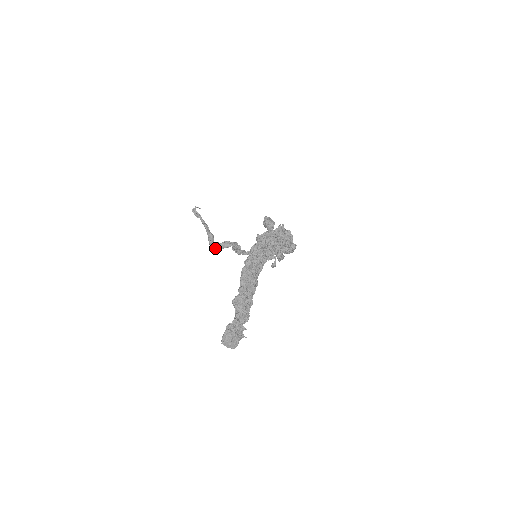
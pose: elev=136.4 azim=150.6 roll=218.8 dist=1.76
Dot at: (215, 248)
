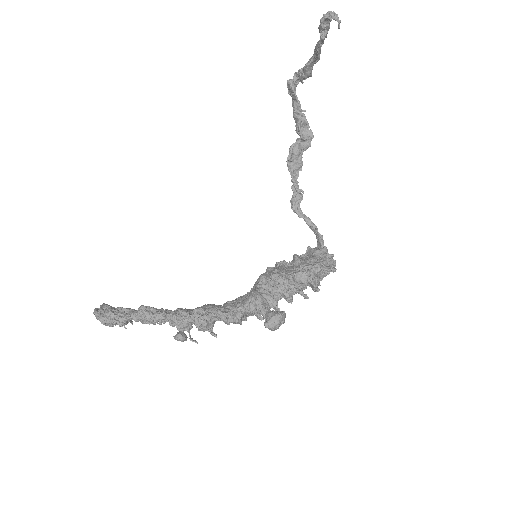
Dot at: (291, 93)
